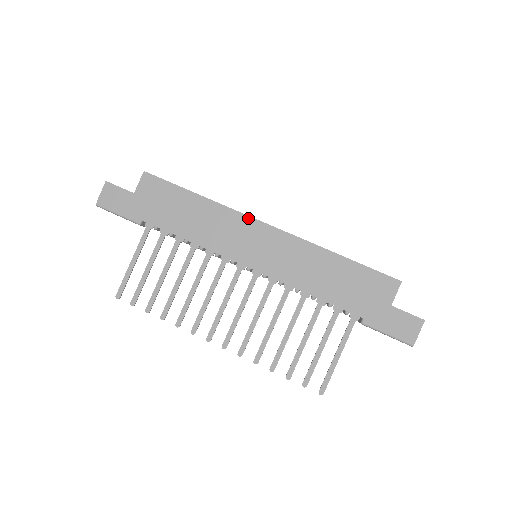
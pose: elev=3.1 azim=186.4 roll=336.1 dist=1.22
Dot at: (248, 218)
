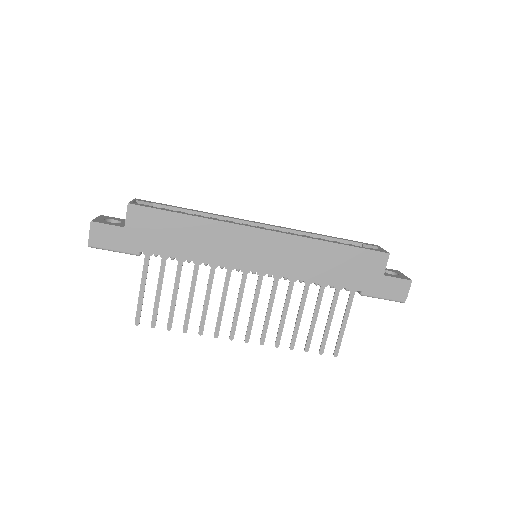
Dot at: (244, 228)
